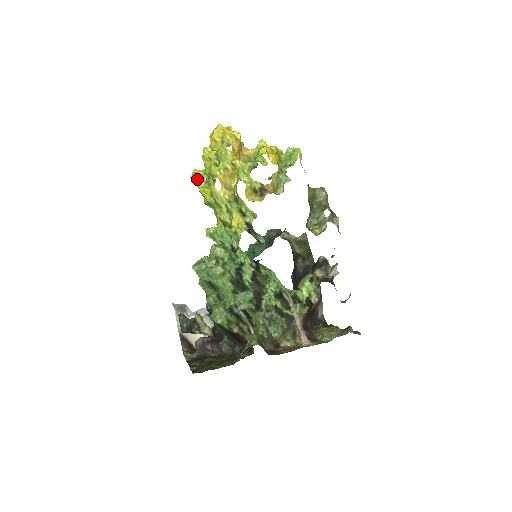
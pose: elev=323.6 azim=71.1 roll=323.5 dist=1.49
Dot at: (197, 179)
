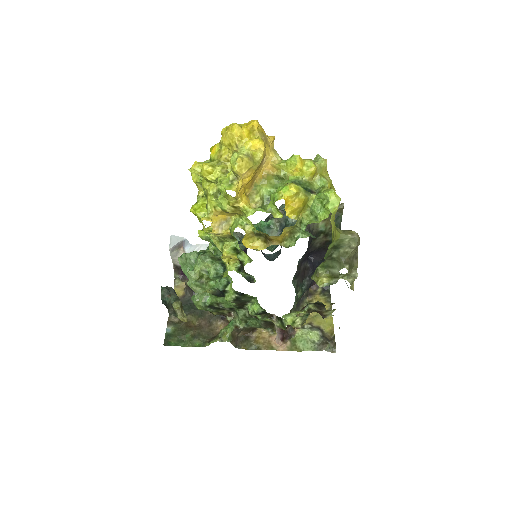
Dot at: occluded
